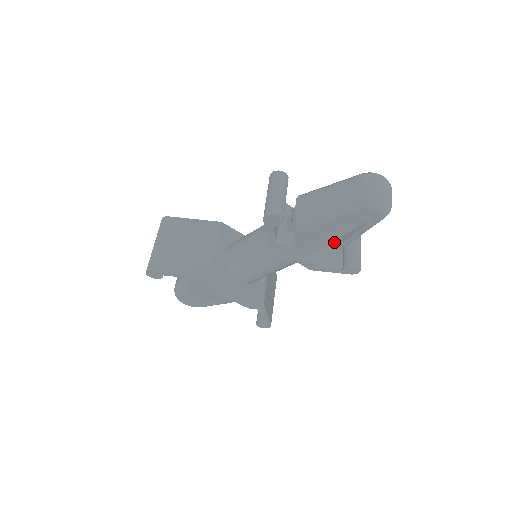
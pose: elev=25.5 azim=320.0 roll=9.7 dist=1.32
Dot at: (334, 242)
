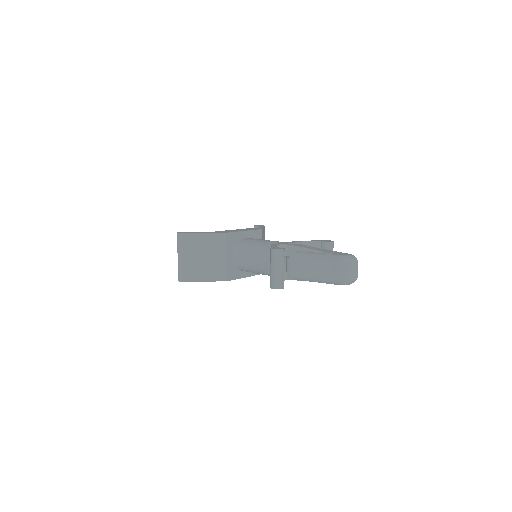
Dot at: occluded
